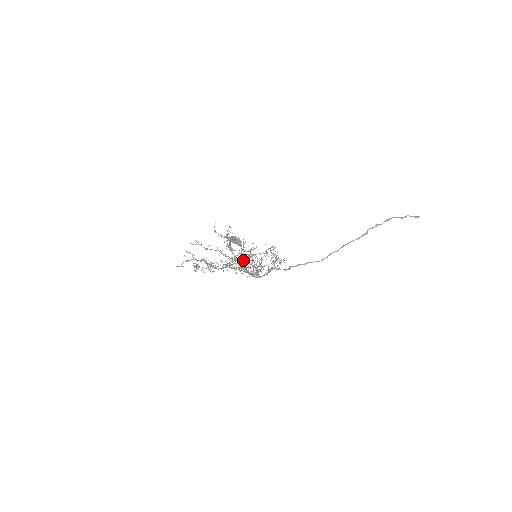
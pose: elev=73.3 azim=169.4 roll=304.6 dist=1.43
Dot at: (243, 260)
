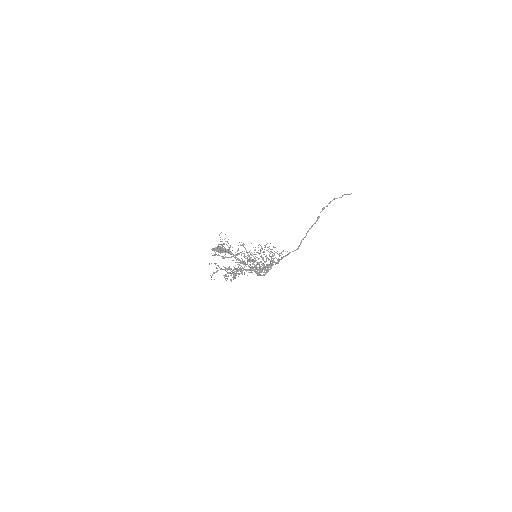
Dot at: (255, 260)
